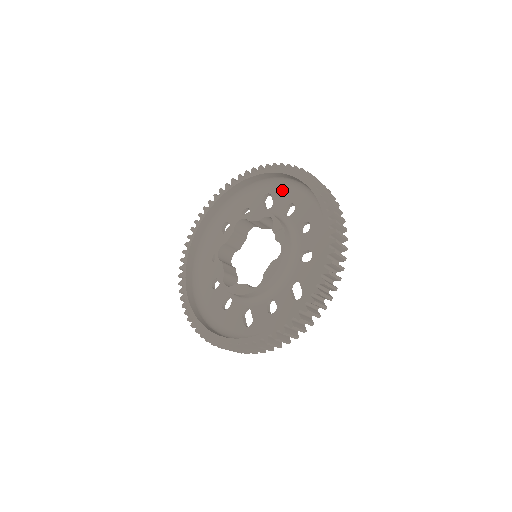
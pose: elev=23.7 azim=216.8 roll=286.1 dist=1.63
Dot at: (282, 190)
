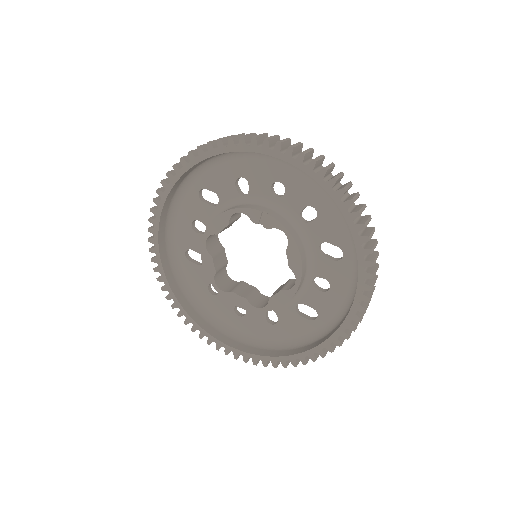
Dot at: (212, 175)
